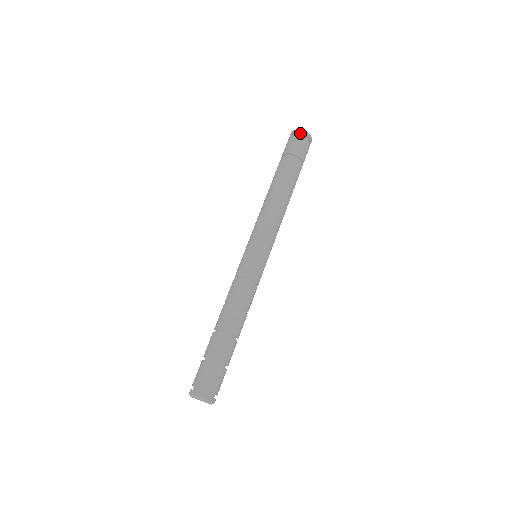
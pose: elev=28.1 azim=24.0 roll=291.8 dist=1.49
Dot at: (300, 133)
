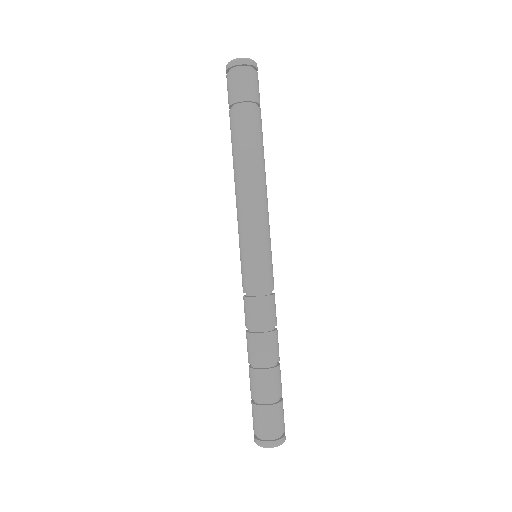
Dot at: (244, 65)
